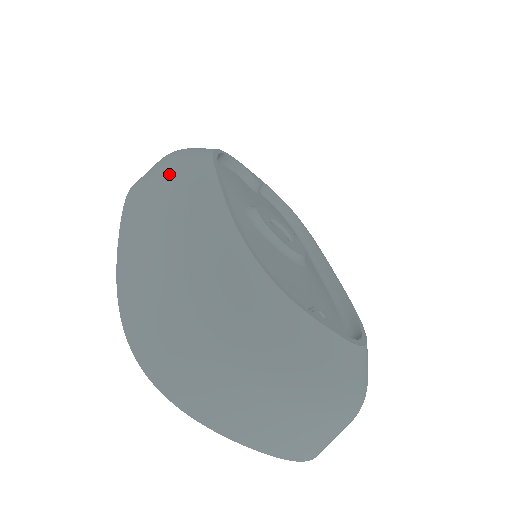
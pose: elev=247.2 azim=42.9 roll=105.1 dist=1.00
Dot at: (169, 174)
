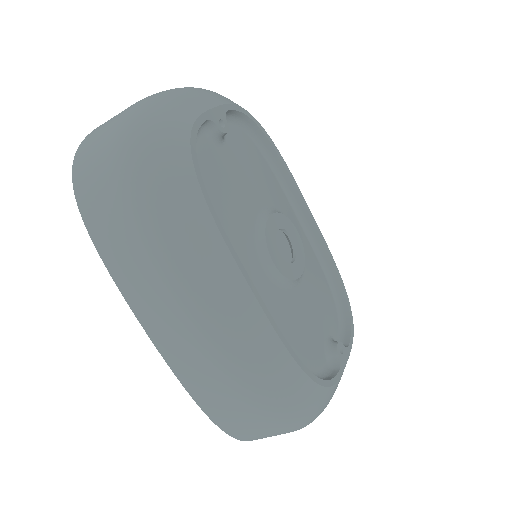
Dot at: (191, 294)
